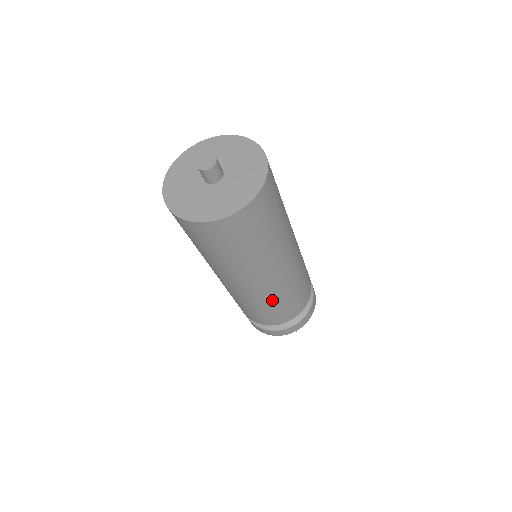
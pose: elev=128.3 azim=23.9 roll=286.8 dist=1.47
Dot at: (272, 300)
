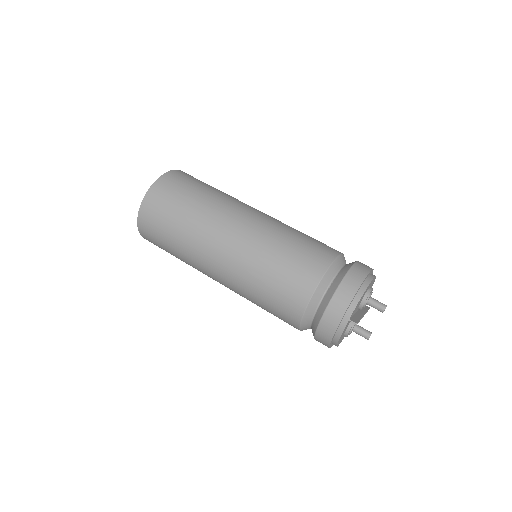
Dot at: (253, 275)
